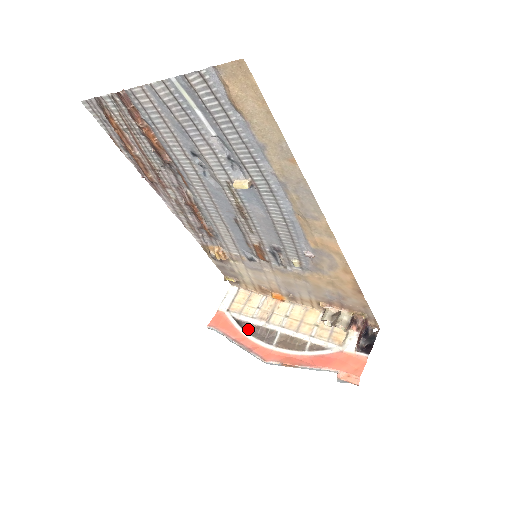
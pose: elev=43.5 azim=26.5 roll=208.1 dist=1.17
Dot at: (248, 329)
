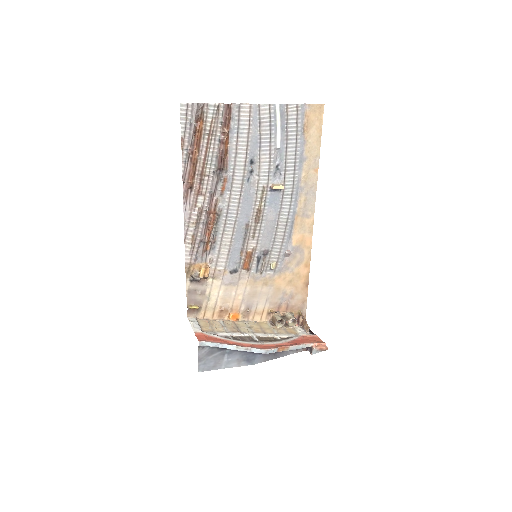
Dot at: (231, 338)
